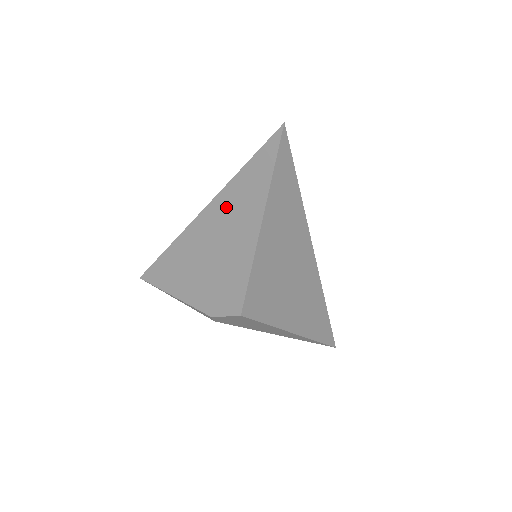
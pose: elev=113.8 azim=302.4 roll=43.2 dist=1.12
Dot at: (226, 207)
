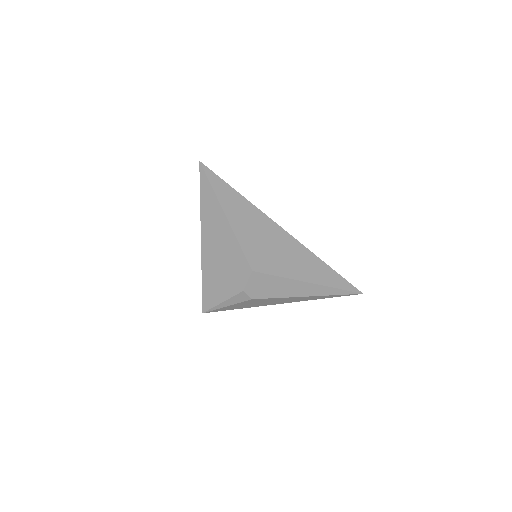
Dot at: (207, 222)
